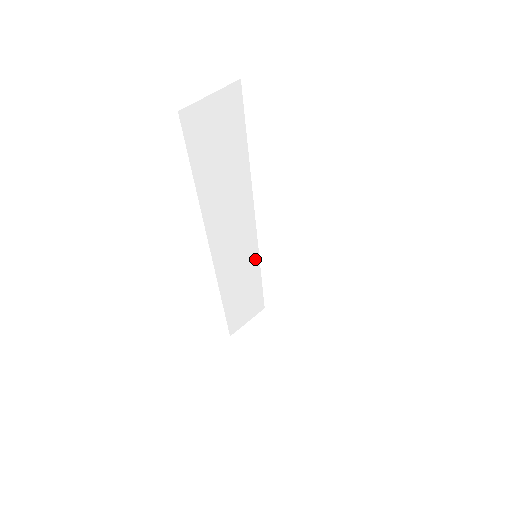
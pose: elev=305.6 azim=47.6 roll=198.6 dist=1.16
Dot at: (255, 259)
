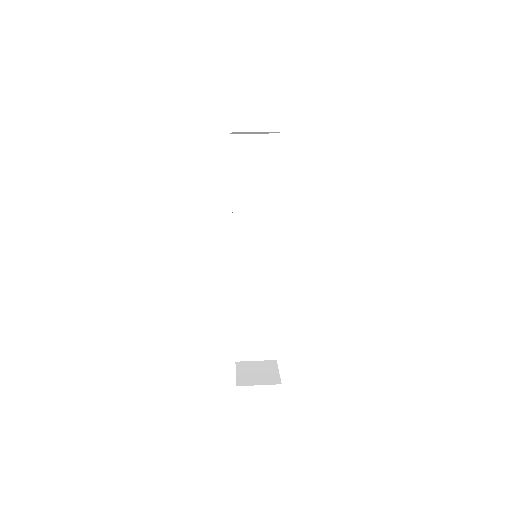
Dot at: (272, 289)
